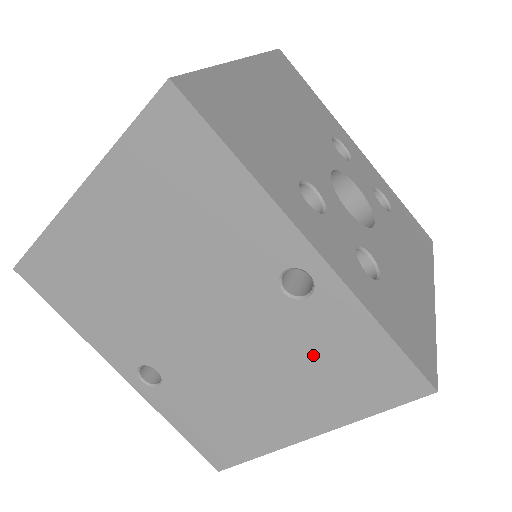
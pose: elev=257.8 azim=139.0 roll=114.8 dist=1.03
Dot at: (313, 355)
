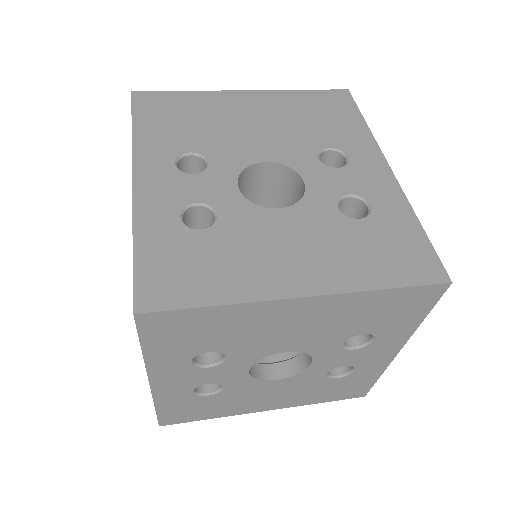
Dot at: occluded
